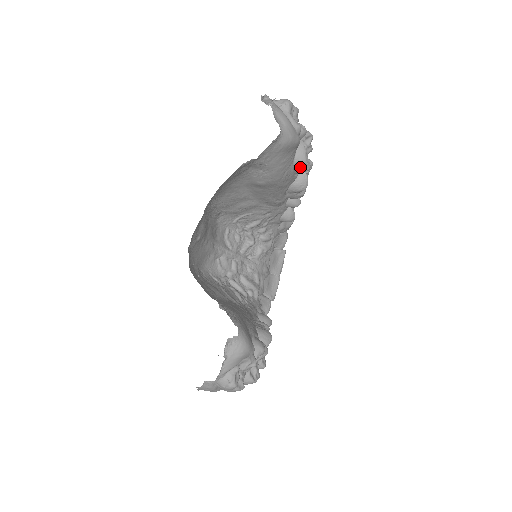
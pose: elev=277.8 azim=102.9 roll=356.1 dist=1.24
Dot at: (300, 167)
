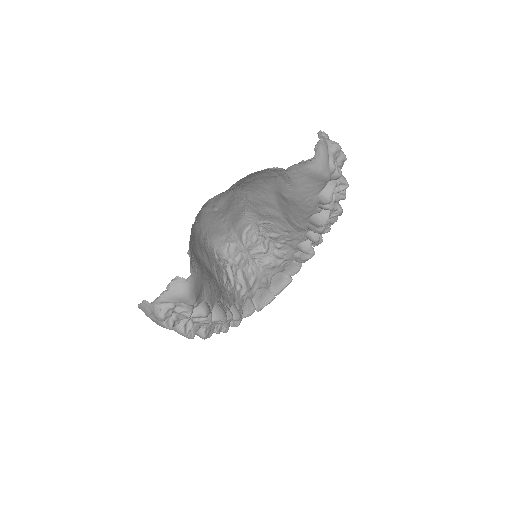
Dot at: (323, 202)
